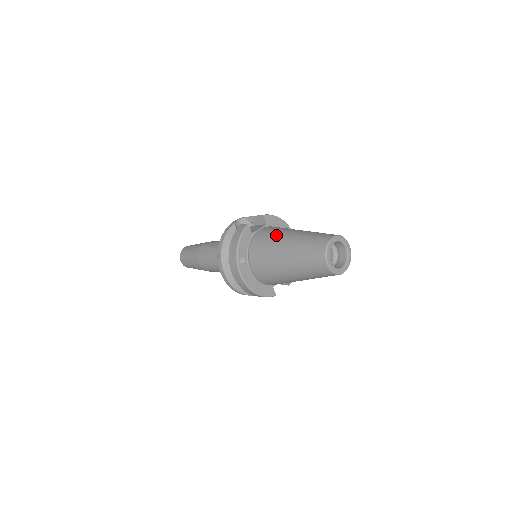
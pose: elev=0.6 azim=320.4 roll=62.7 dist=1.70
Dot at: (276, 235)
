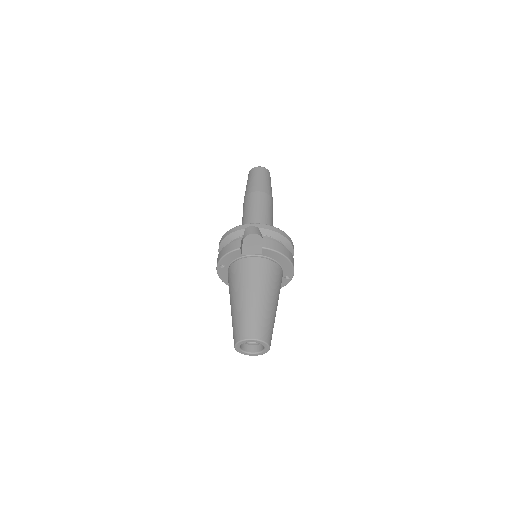
Dot at: (244, 281)
